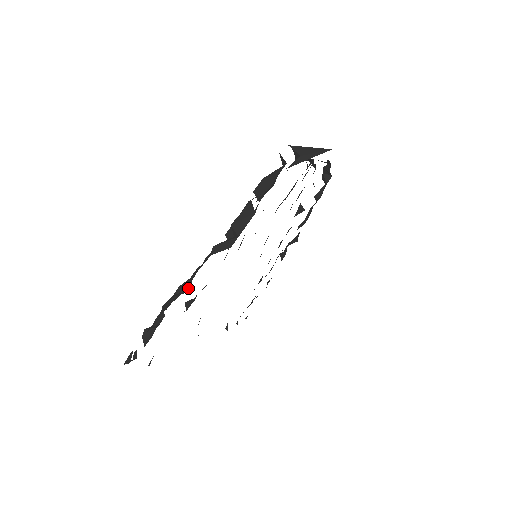
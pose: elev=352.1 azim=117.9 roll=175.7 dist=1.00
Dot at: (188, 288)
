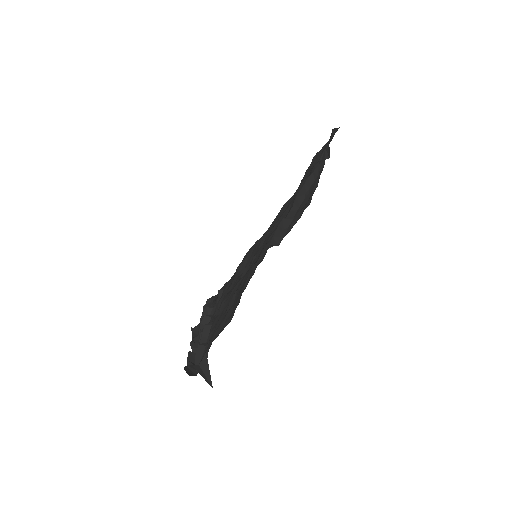
Dot at: occluded
